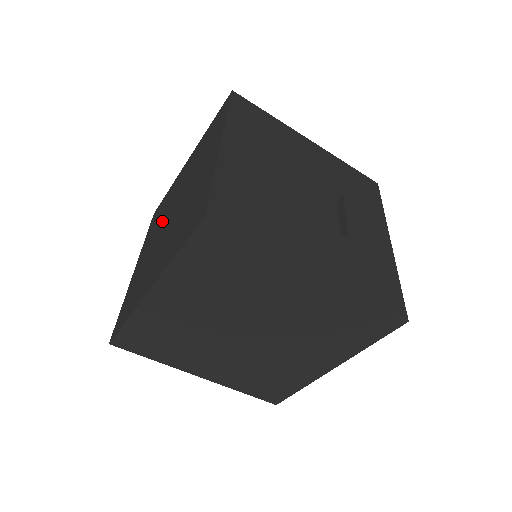
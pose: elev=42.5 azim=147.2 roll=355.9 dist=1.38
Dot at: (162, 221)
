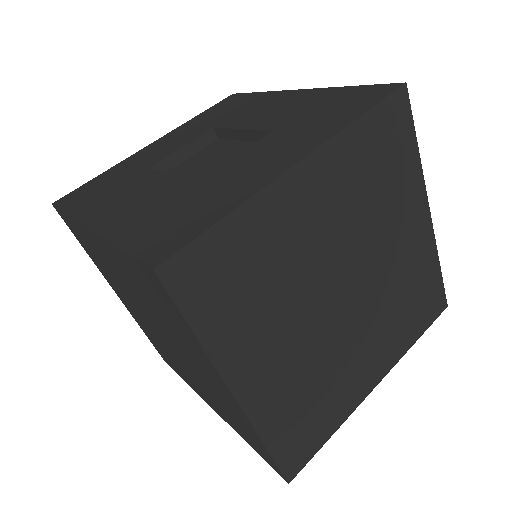
Dot at: occluded
